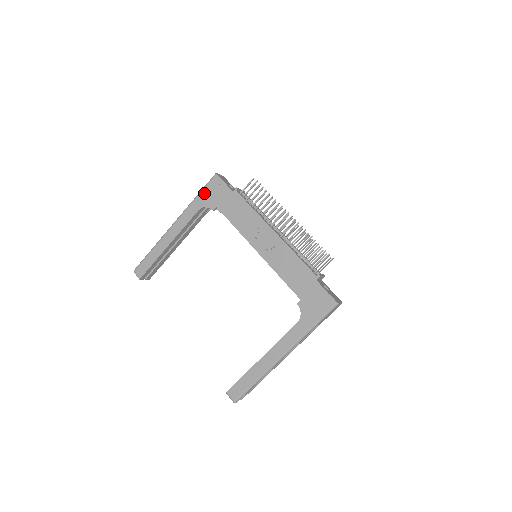
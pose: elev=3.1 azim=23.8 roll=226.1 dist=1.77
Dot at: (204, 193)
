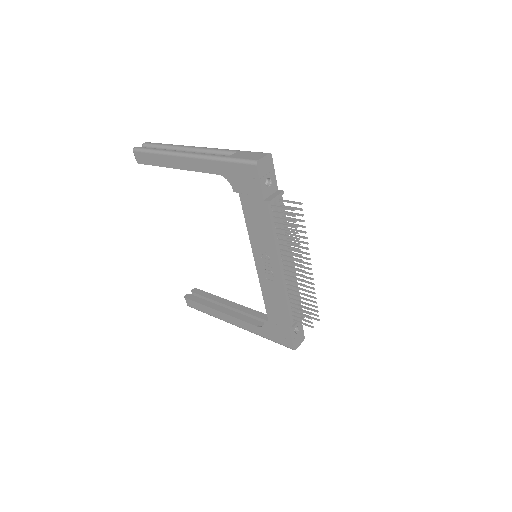
Dot at: (233, 167)
